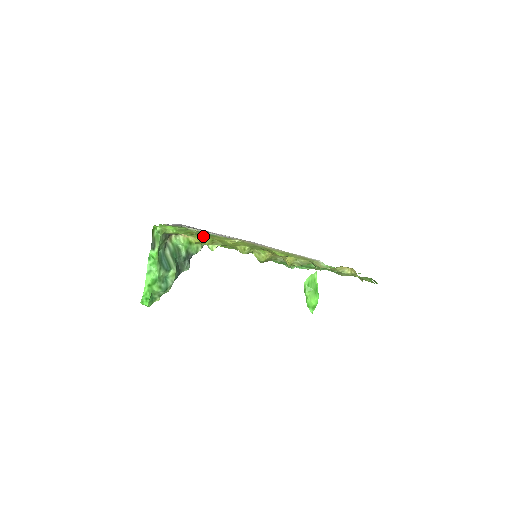
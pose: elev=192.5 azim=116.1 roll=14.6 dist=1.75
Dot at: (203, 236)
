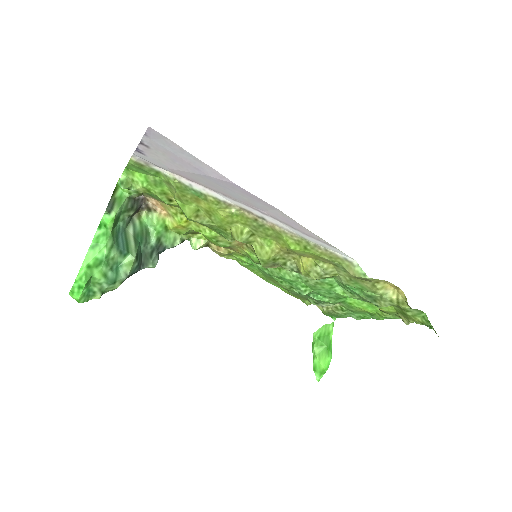
Dot at: (185, 199)
